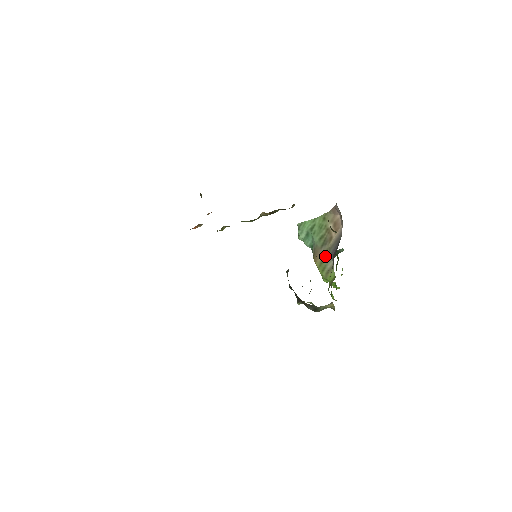
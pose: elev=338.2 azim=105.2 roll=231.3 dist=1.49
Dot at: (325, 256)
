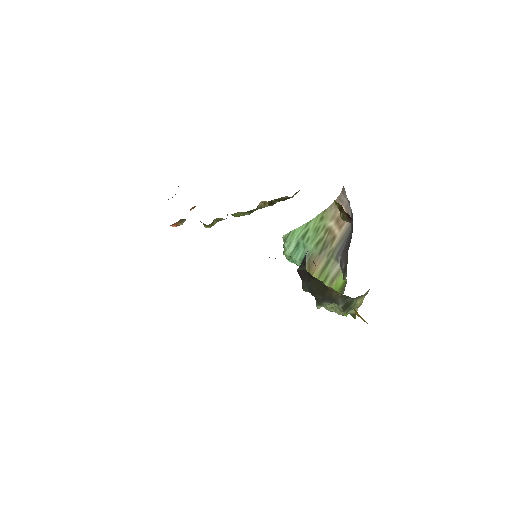
Dot at: (327, 262)
